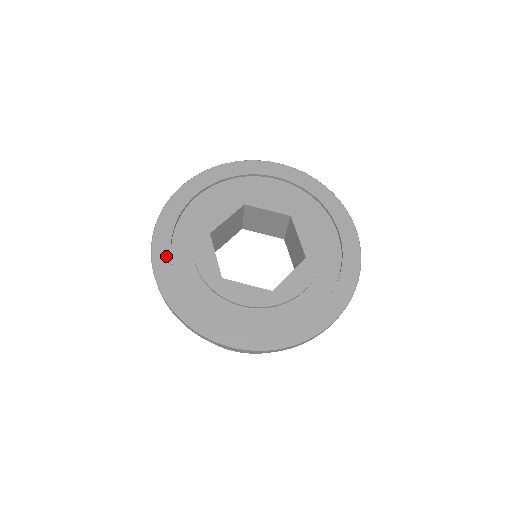
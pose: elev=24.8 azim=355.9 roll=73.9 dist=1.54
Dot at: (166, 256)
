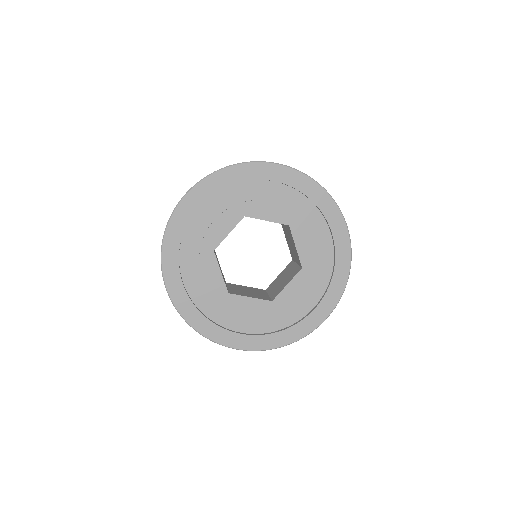
Dot at: (176, 277)
